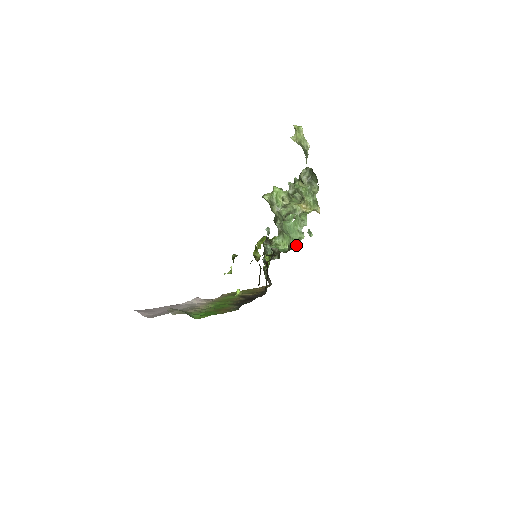
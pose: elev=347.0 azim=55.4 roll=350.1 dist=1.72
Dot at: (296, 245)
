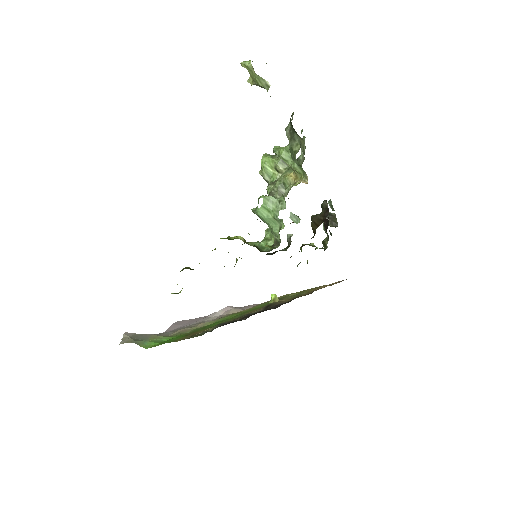
Dot at: (280, 239)
